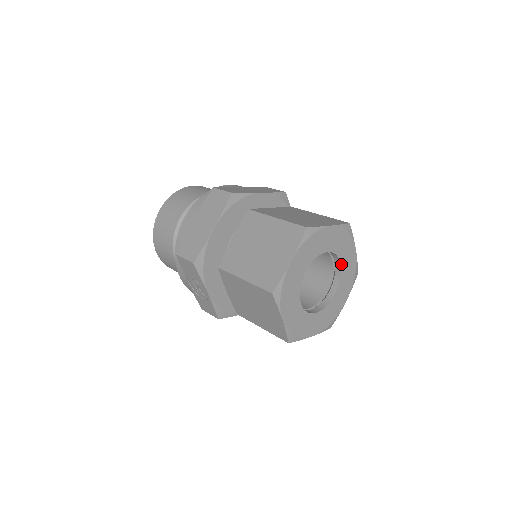
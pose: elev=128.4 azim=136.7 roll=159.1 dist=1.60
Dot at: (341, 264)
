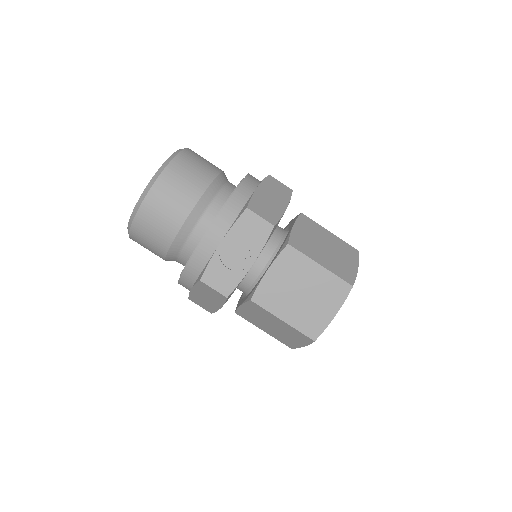
Dot at: occluded
